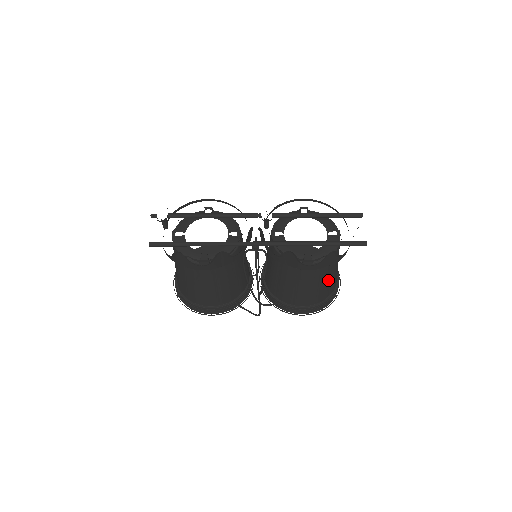
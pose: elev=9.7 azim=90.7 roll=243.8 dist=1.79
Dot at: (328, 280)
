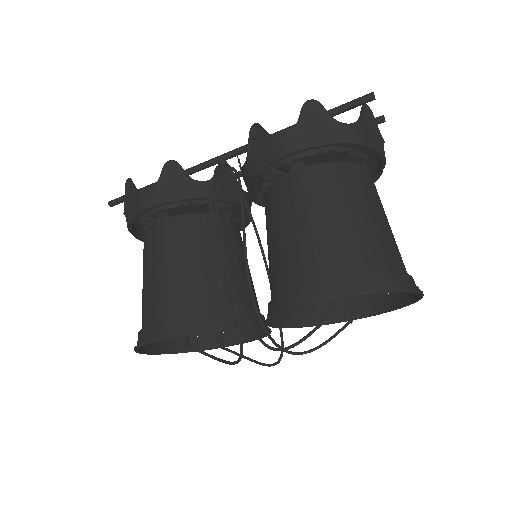
Dot at: (355, 220)
